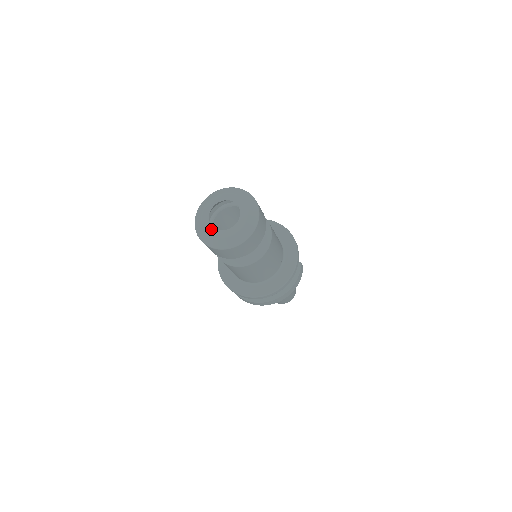
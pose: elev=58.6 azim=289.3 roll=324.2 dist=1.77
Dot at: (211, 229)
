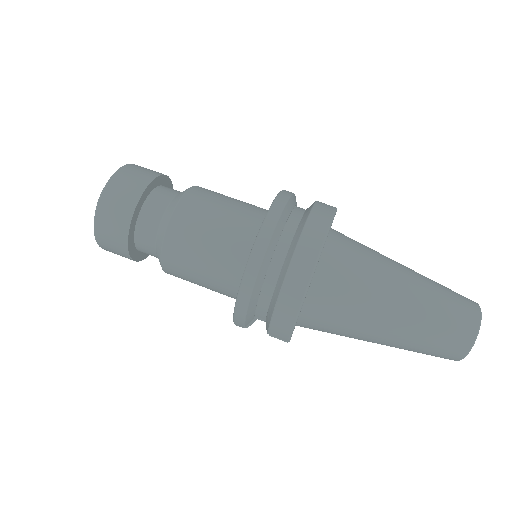
Dot at: occluded
